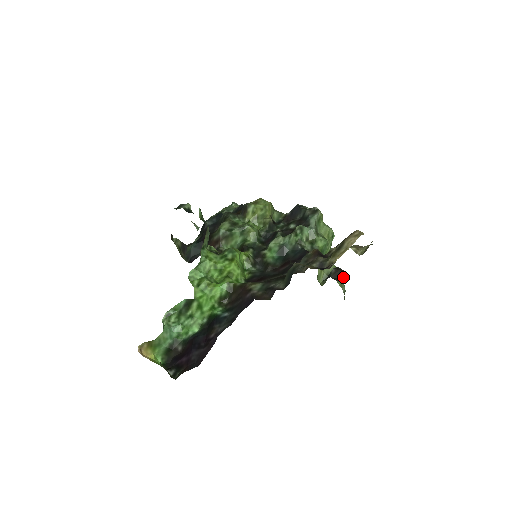
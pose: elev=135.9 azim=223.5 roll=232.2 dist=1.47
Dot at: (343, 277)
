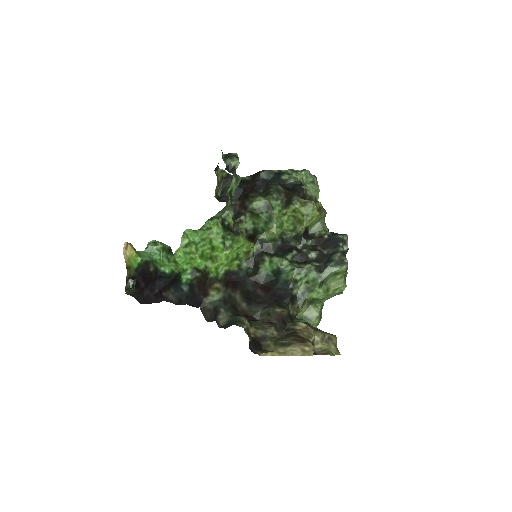
Dot at: occluded
